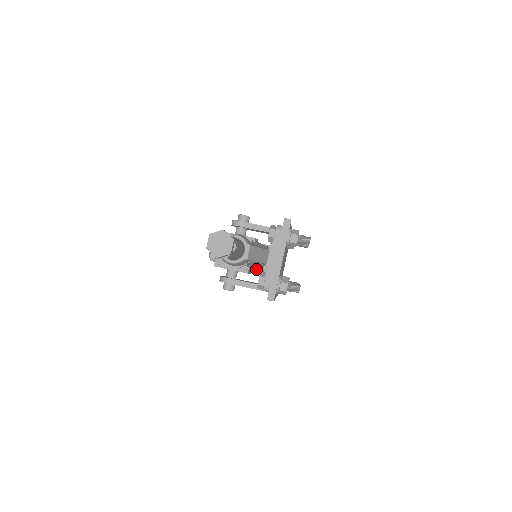
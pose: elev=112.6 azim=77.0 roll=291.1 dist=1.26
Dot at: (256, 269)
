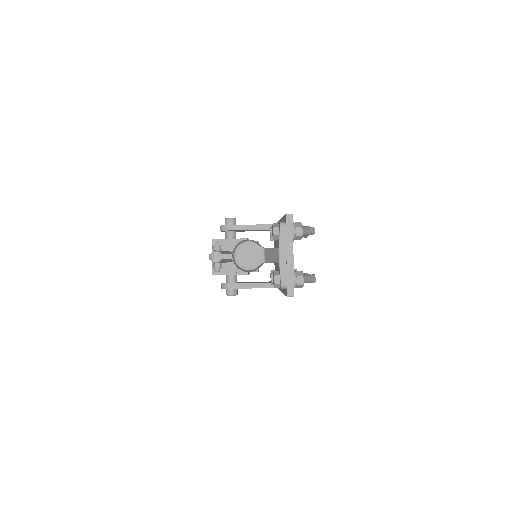
Dot at: occluded
